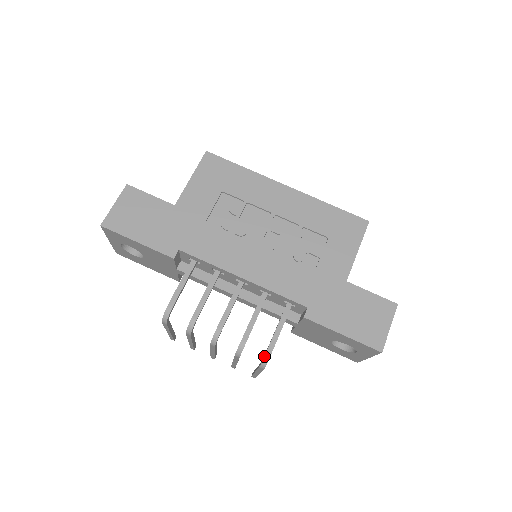
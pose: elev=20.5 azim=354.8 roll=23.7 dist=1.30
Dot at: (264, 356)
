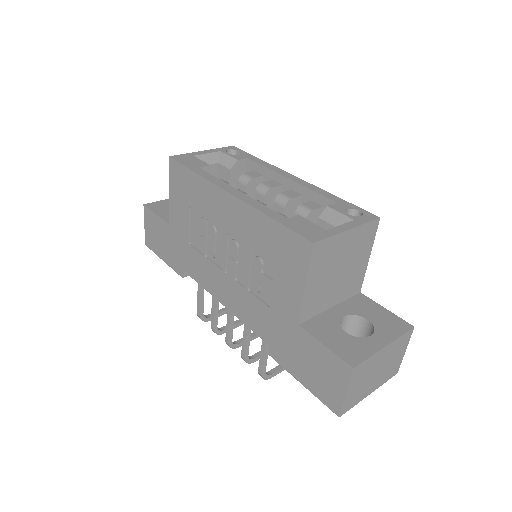
Dot at: occluded
